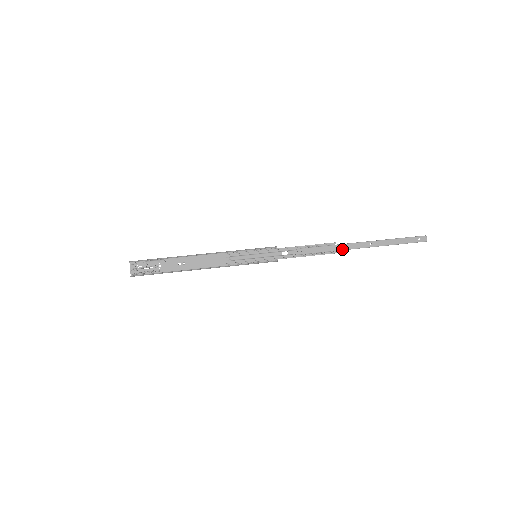
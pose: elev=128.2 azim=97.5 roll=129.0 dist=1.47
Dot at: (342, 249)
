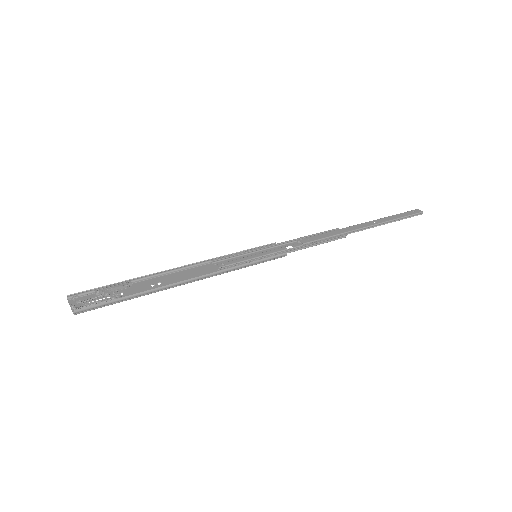
Dot at: (349, 230)
